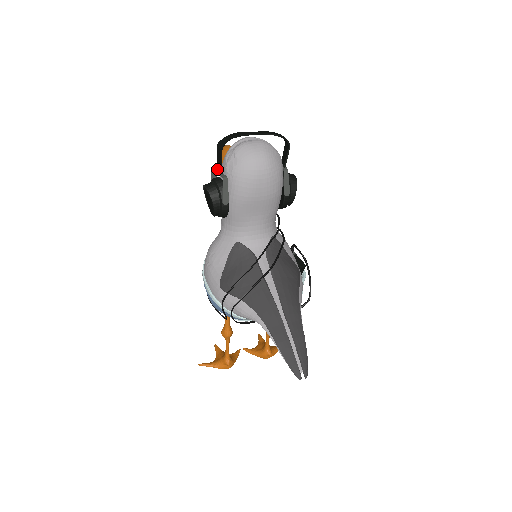
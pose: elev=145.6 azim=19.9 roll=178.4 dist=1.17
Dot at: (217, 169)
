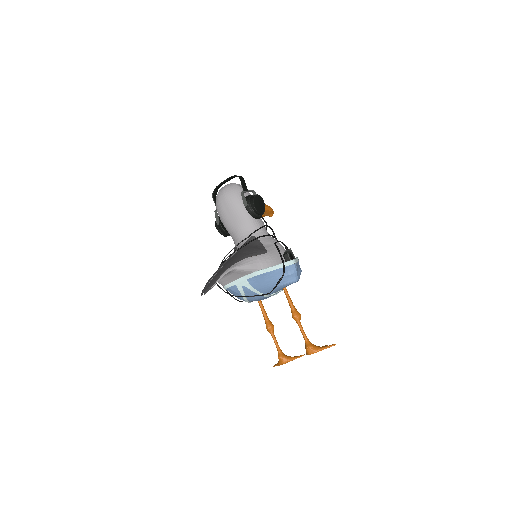
Dot at: occluded
